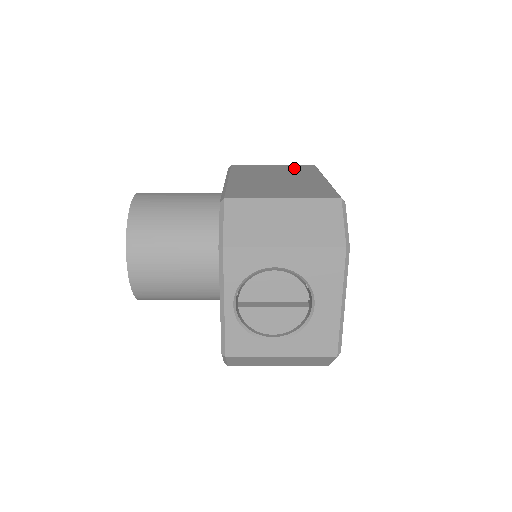
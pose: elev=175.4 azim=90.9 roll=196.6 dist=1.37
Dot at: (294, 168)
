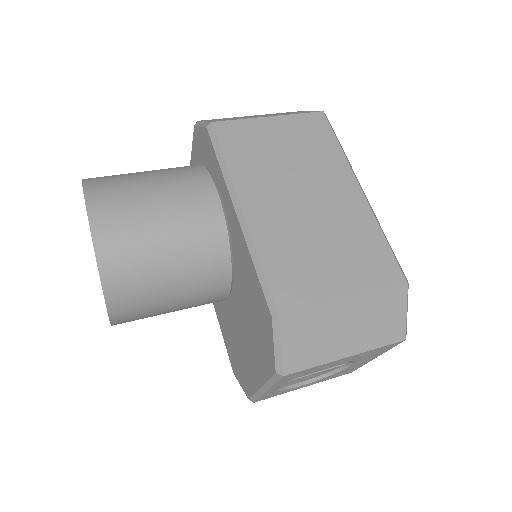
Dot at: (304, 134)
